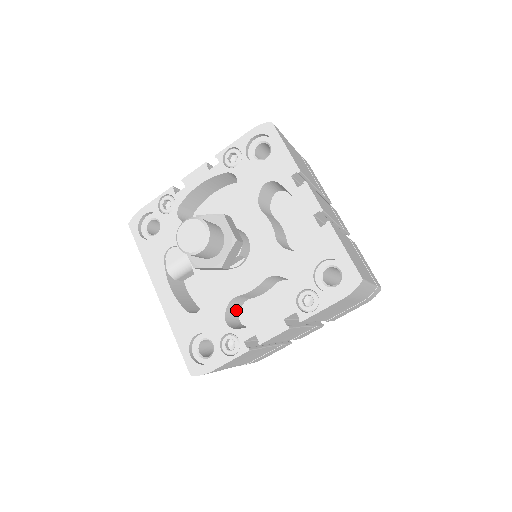
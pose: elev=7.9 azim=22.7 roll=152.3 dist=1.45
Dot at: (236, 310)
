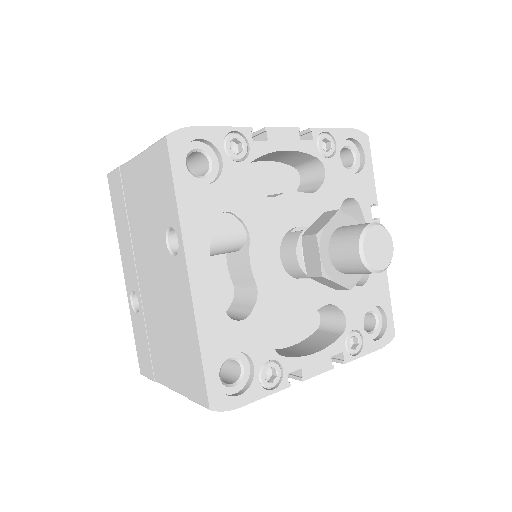
Dot at: occluded
